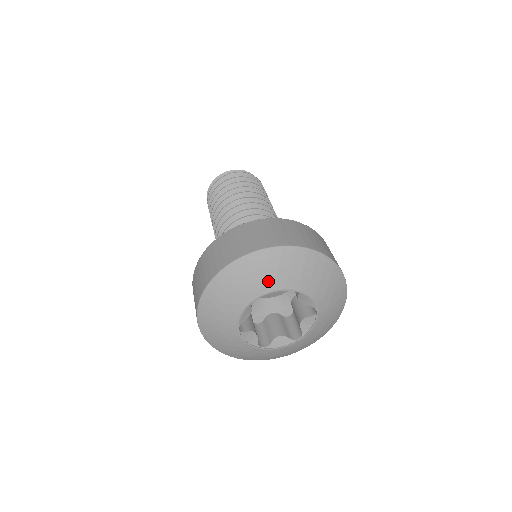
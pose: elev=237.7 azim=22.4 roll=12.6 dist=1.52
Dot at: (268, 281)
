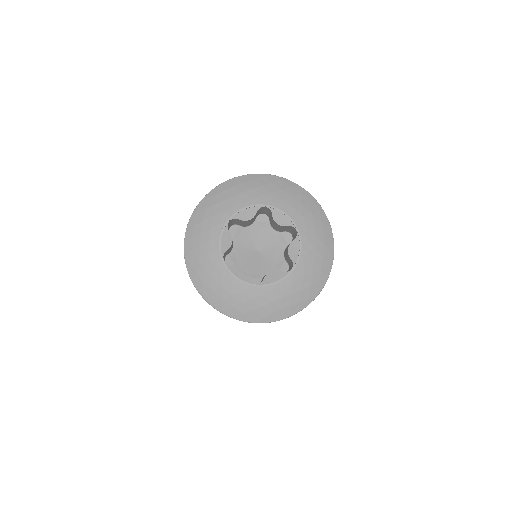
Dot at: (288, 204)
